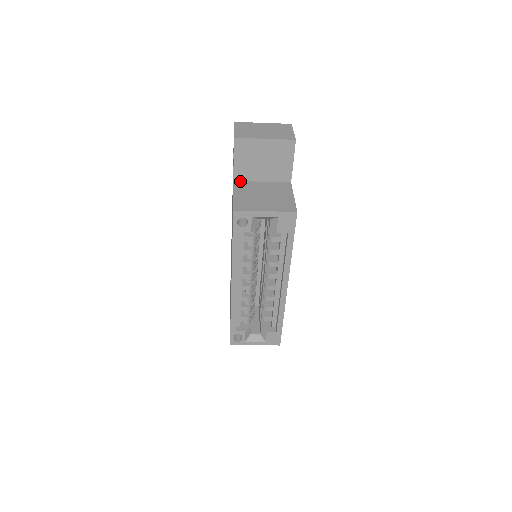
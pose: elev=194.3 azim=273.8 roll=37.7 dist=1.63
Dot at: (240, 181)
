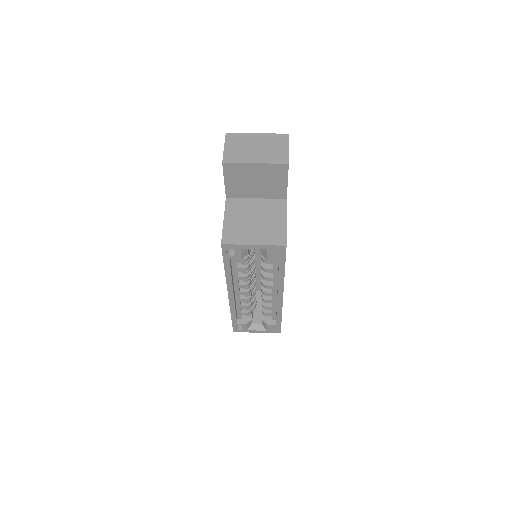
Dot at: (233, 198)
